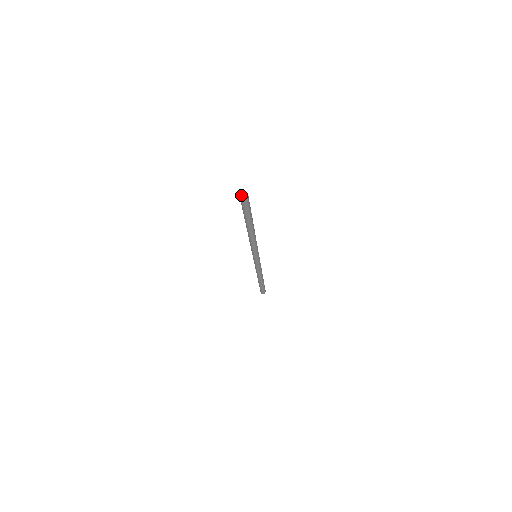
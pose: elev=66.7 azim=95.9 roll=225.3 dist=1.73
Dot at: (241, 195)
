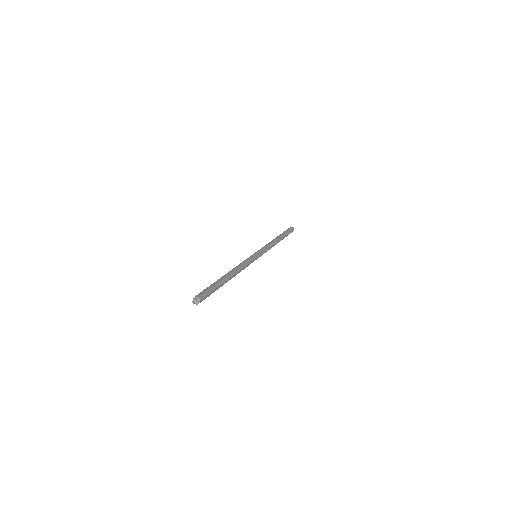
Dot at: (194, 302)
